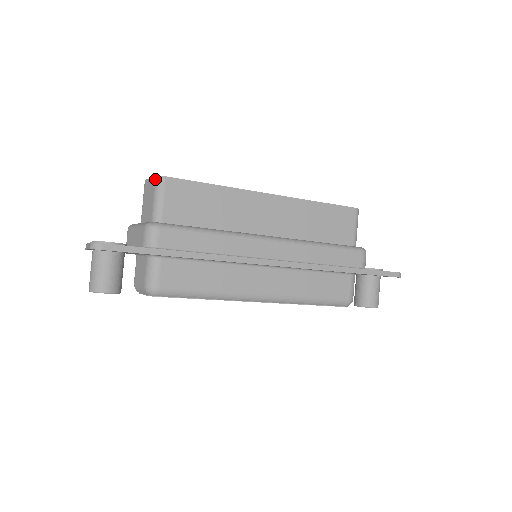
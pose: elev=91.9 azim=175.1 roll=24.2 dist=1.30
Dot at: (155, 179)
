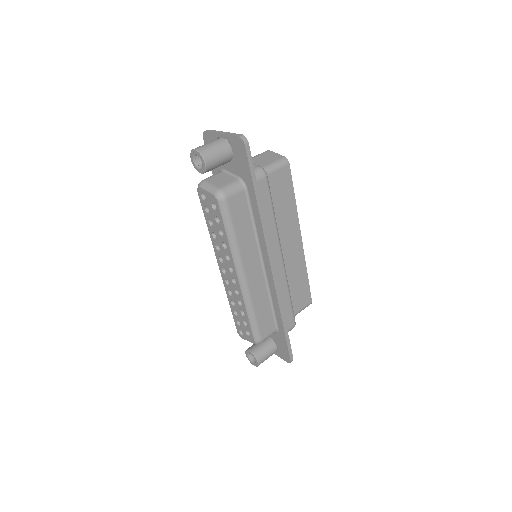
Dot at: (283, 157)
